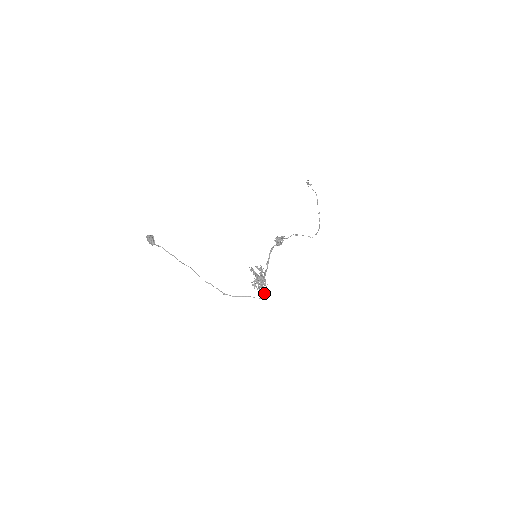
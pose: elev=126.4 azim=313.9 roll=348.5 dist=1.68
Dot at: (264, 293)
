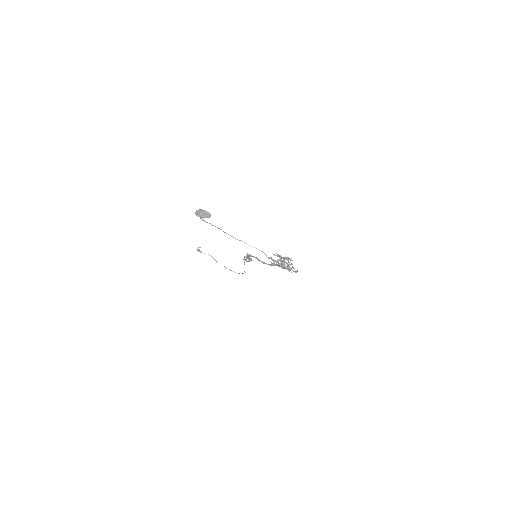
Dot at: occluded
